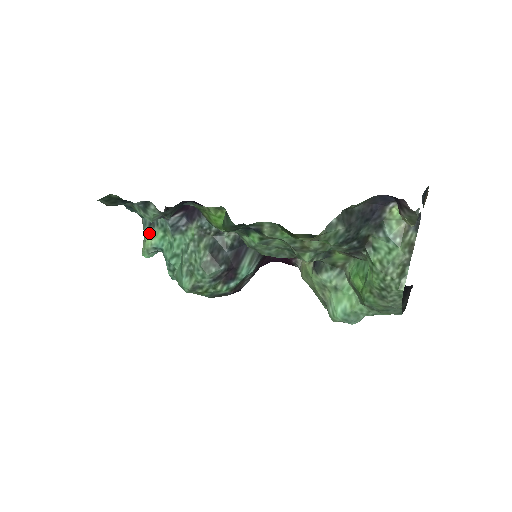
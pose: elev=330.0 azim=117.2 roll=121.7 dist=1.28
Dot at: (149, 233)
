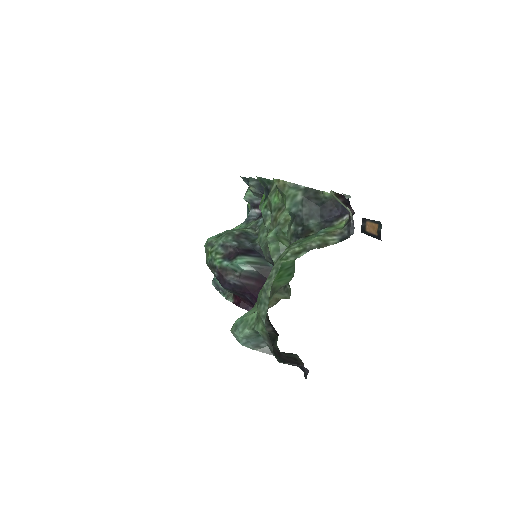
Dot at: occluded
